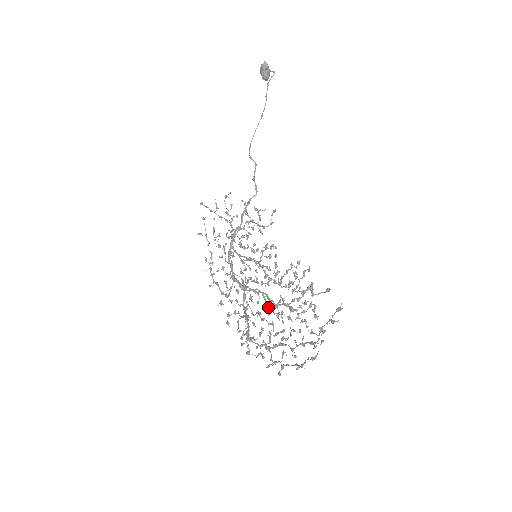
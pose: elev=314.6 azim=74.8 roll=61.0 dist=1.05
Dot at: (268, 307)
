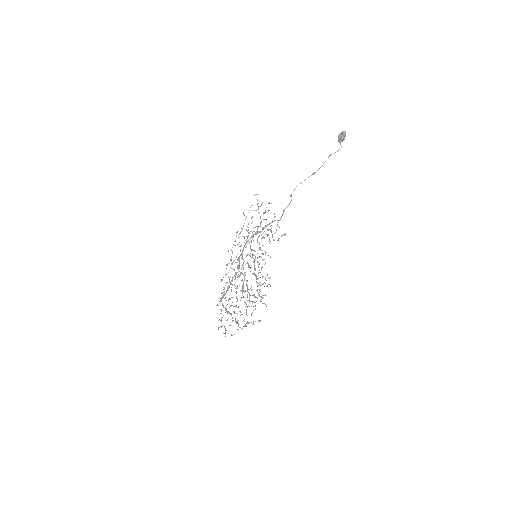
Dot at: (242, 288)
